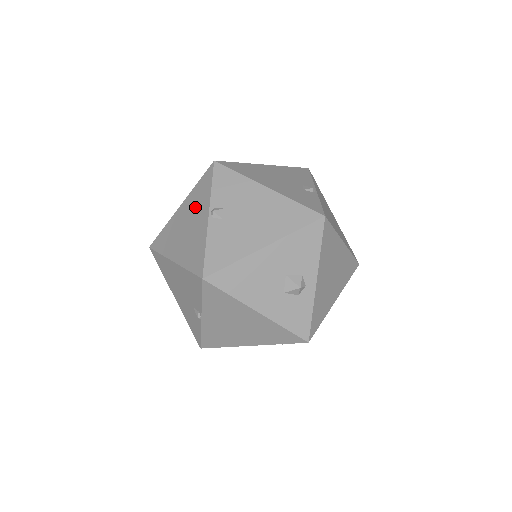
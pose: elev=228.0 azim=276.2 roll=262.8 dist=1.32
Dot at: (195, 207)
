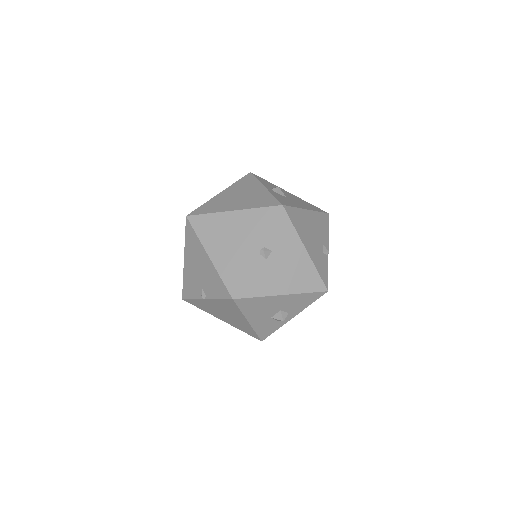
Dot at: (248, 229)
